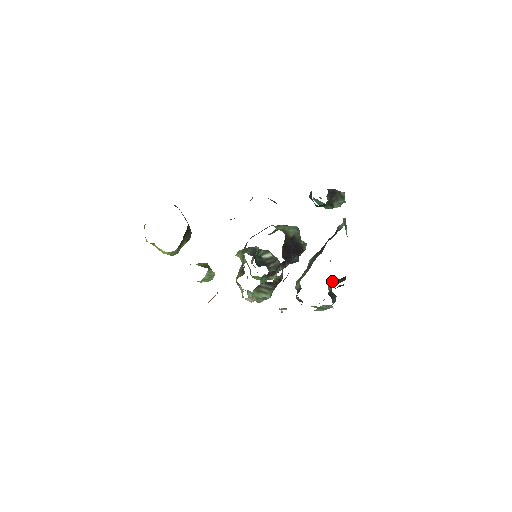
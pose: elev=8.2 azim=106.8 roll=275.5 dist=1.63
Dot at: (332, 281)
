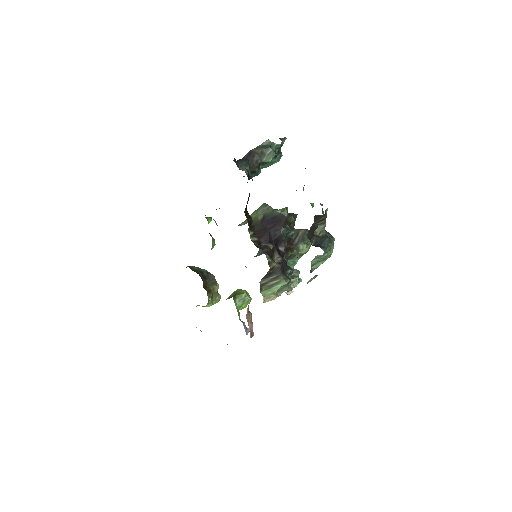
Dot at: occluded
